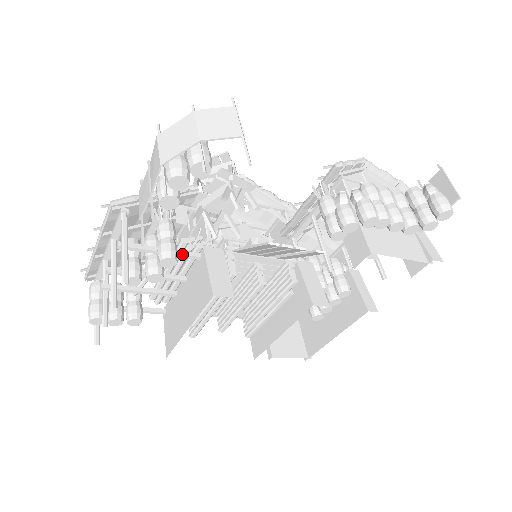
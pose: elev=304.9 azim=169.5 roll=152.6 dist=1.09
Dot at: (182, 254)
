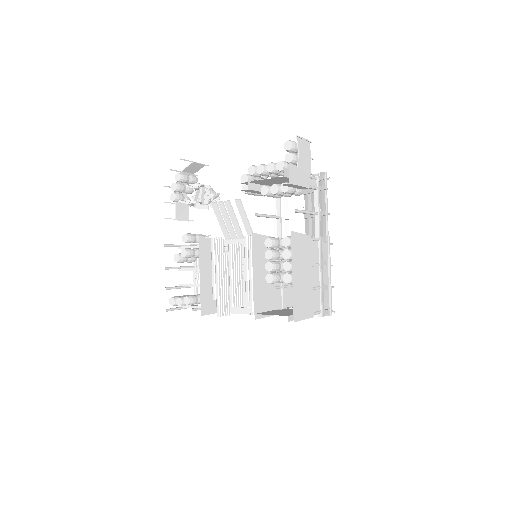
Dot at: occluded
